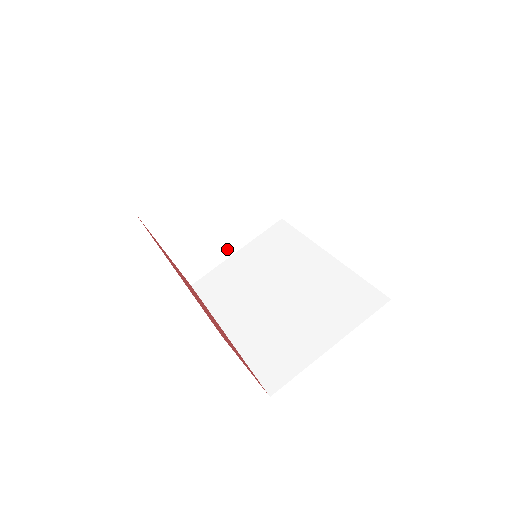
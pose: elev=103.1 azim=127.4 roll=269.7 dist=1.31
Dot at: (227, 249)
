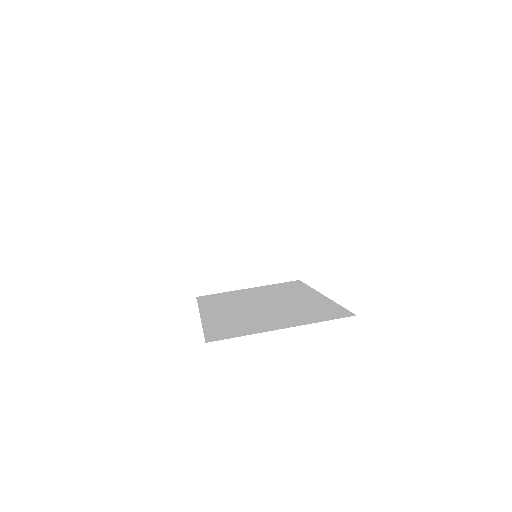
Dot at: (241, 280)
